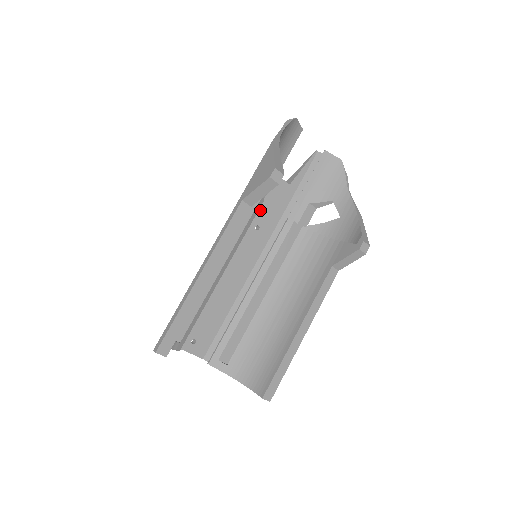
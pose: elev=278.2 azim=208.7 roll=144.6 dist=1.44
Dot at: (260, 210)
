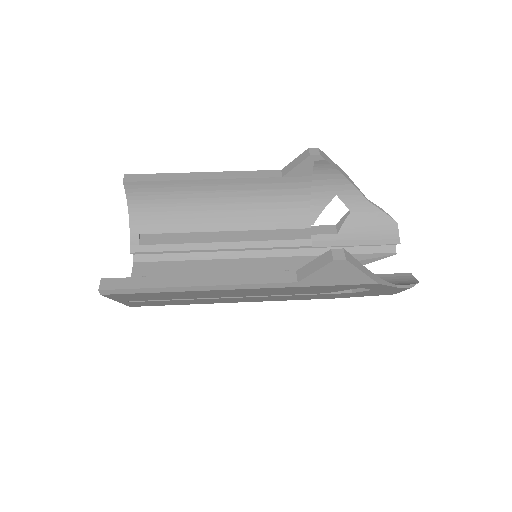
Dot at: occluded
